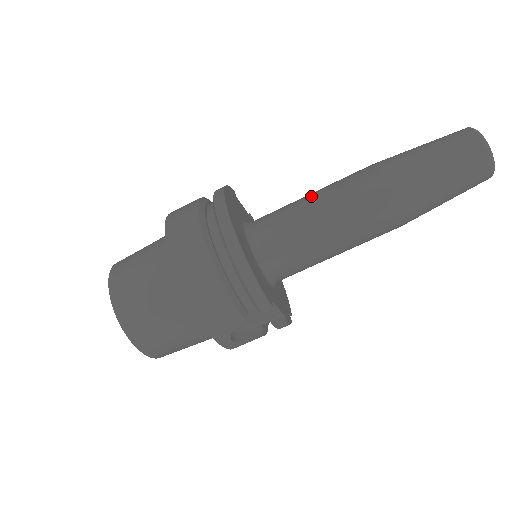
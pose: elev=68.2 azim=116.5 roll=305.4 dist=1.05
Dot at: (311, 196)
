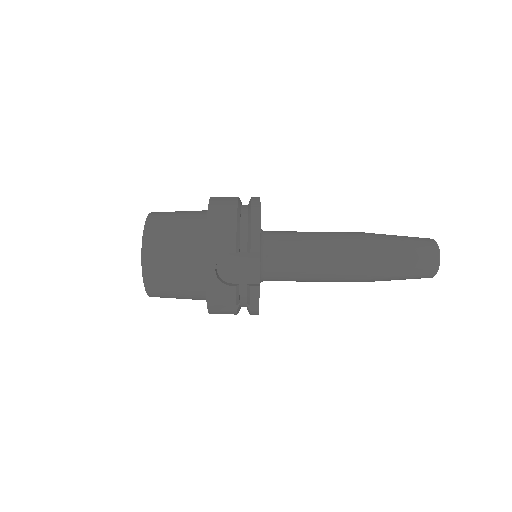
Dot at: occluded
